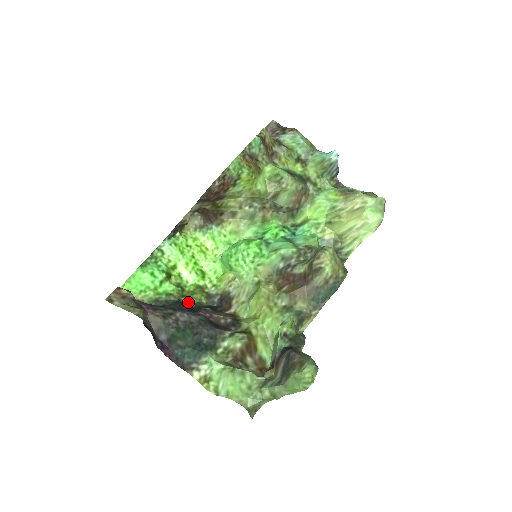
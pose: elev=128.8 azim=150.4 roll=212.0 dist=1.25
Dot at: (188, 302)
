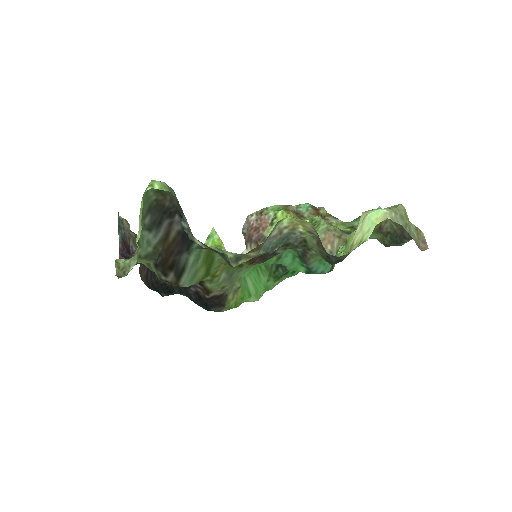
Dot at: occluded
